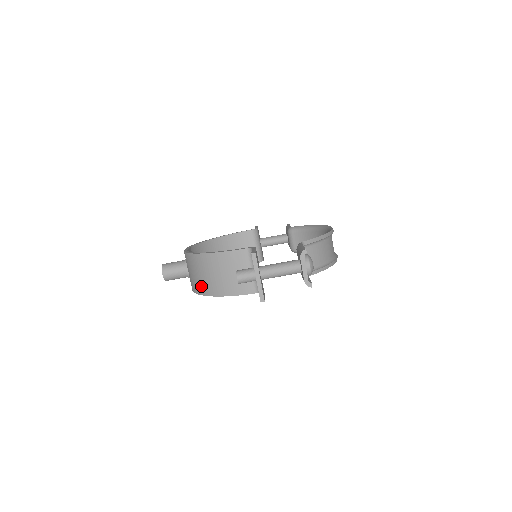
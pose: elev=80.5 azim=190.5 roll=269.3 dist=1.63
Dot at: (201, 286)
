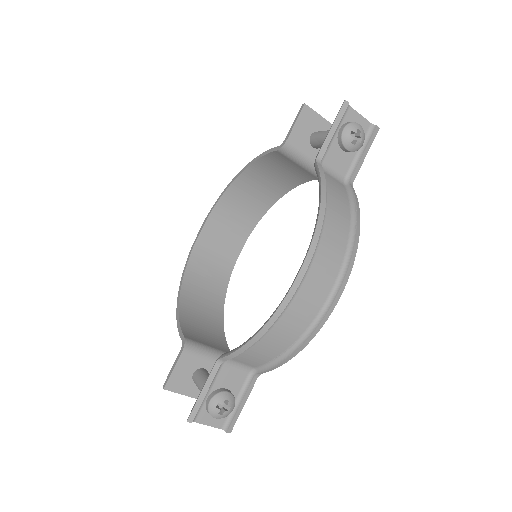
Dot at: (212, 302)
